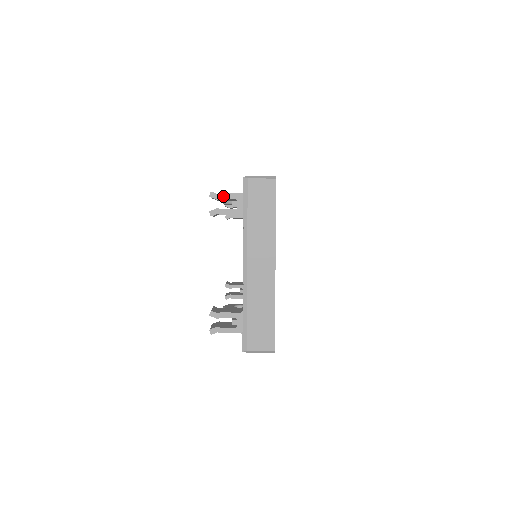
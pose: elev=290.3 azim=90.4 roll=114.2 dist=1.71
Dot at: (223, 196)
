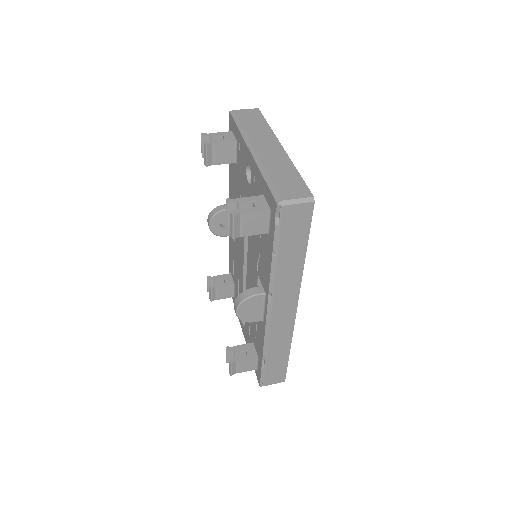
Dot at: (214, 134)
